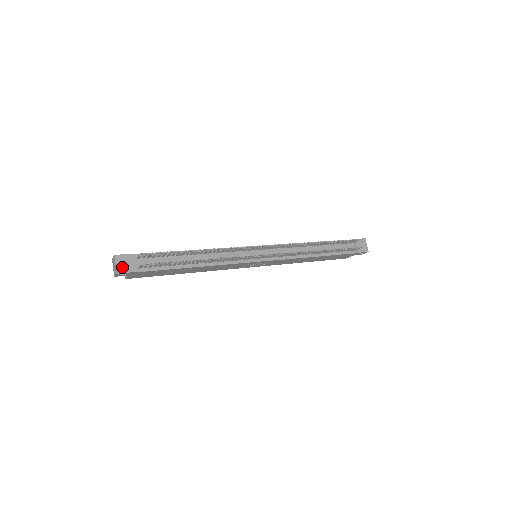
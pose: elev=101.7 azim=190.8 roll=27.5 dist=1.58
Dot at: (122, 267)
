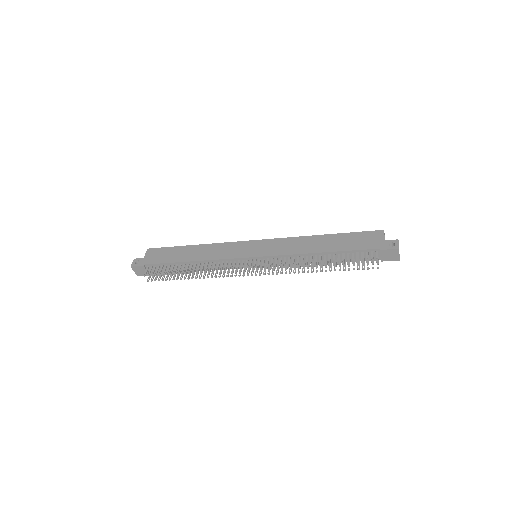
Dot at: (139, 273)
